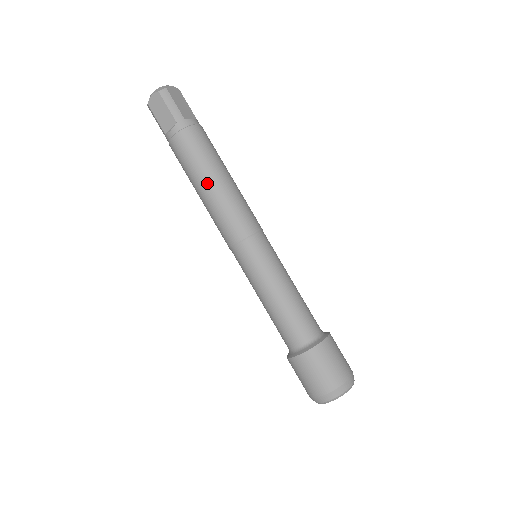
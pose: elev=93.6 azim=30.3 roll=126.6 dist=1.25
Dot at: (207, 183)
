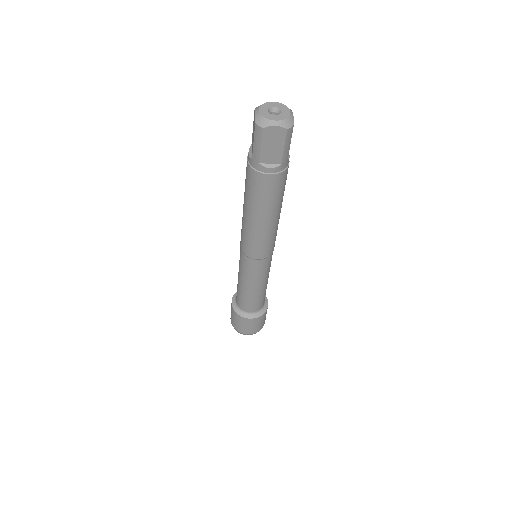
Dot at: (270, 219)
